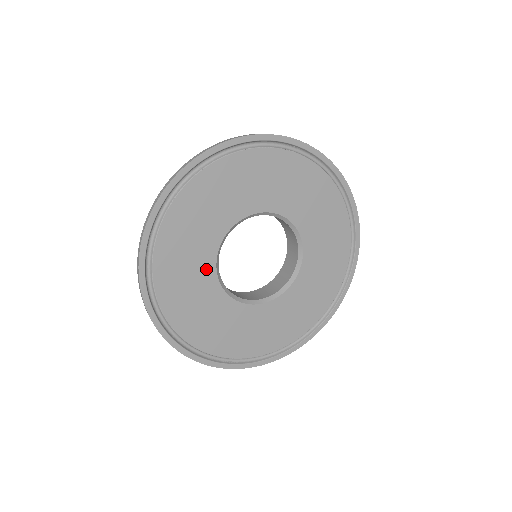
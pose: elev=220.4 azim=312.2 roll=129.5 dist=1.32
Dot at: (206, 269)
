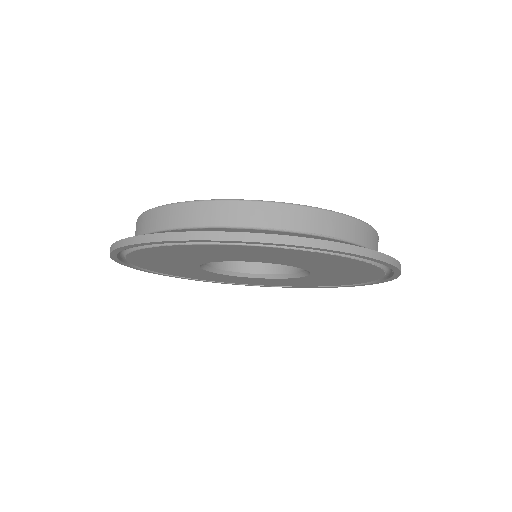
Dot at: (213, 274)
